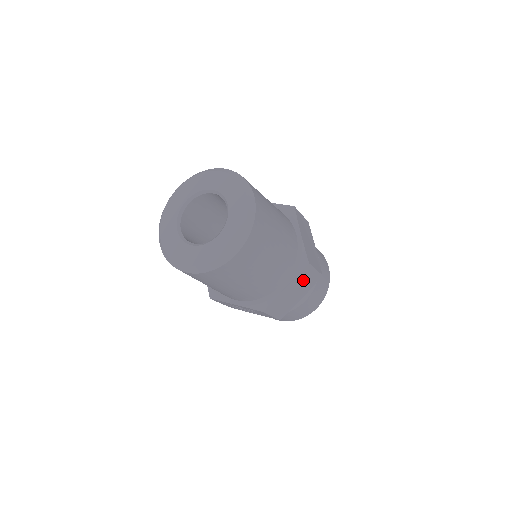
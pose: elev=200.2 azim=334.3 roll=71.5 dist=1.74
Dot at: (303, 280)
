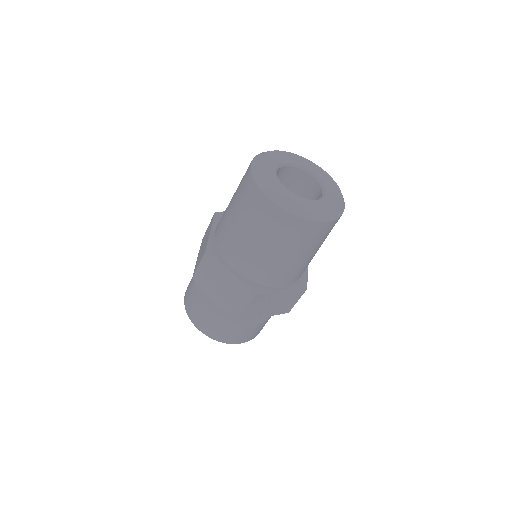
Dot at: occluded
